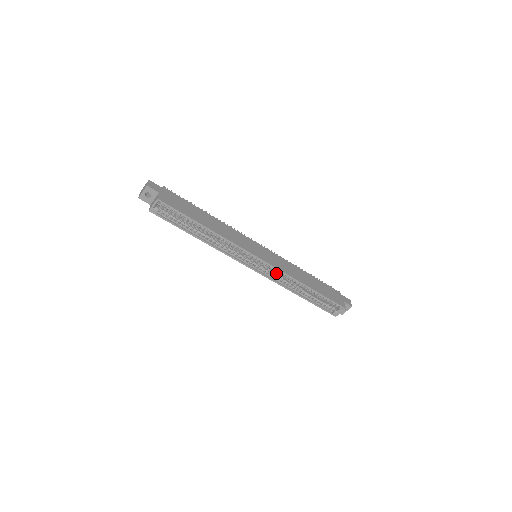
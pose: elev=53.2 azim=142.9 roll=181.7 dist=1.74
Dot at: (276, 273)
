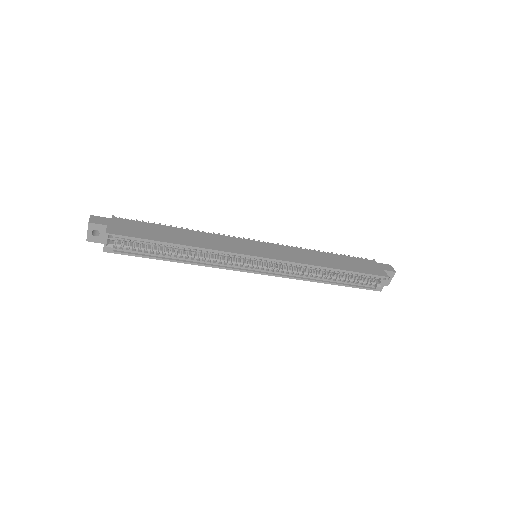
Dot at: (288, 267)
